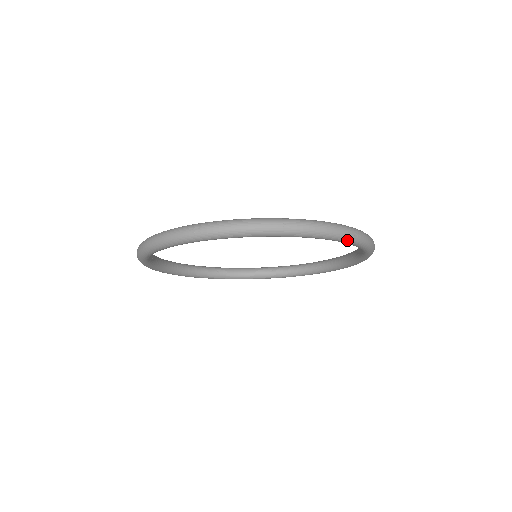
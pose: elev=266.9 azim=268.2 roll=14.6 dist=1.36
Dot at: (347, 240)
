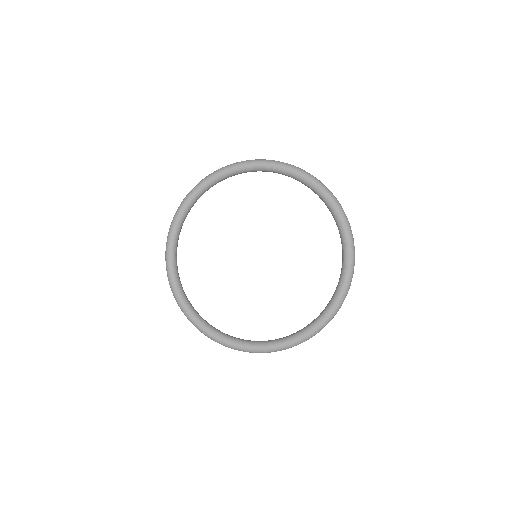
Dot at: (346, 225)
